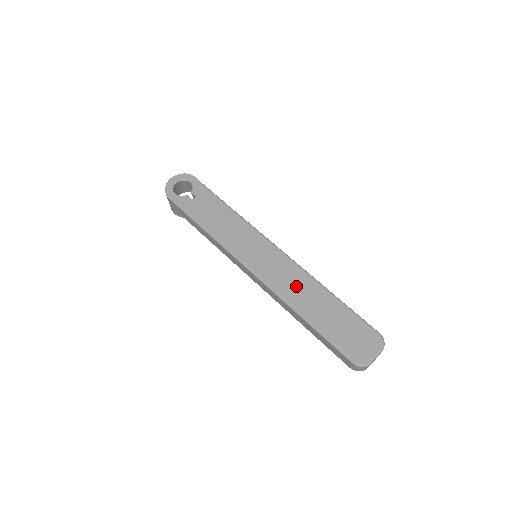
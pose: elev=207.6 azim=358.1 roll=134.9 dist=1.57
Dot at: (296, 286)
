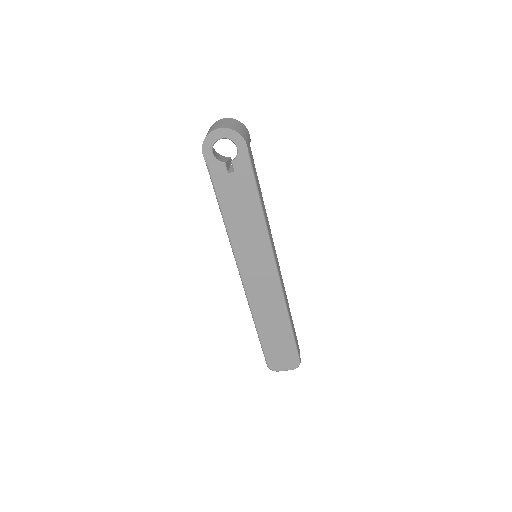
Dot at: (267, 306)
